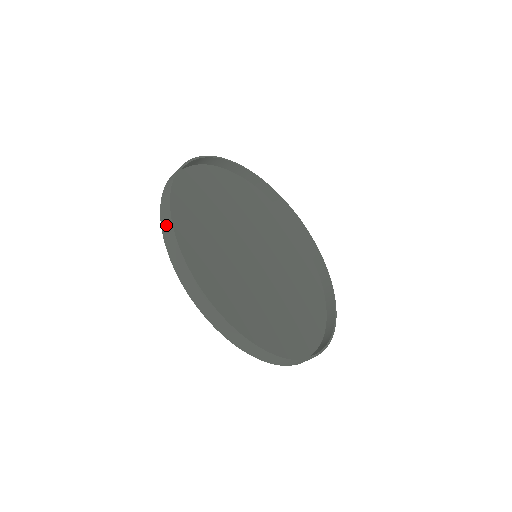
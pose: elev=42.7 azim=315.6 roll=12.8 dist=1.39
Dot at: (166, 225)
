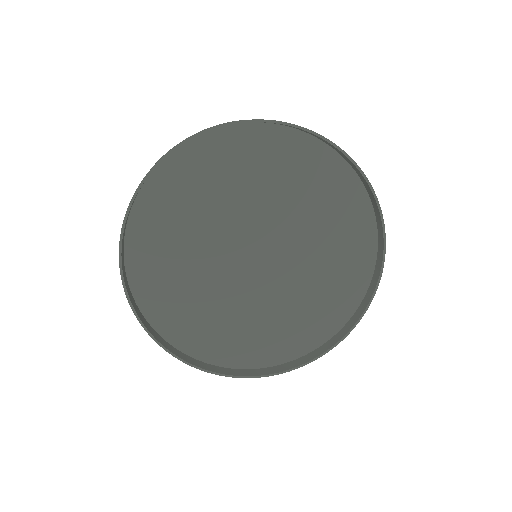
Dot at: (184, 359)
